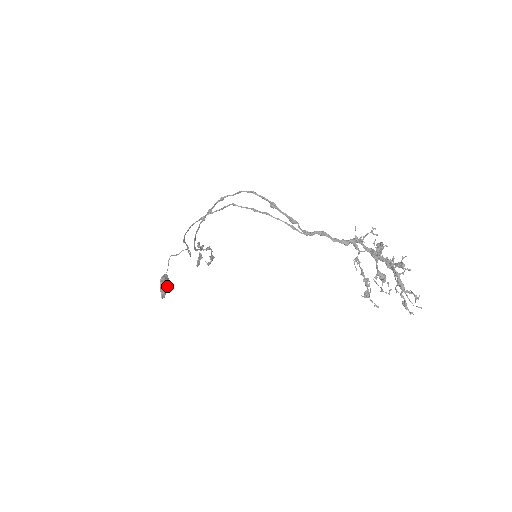
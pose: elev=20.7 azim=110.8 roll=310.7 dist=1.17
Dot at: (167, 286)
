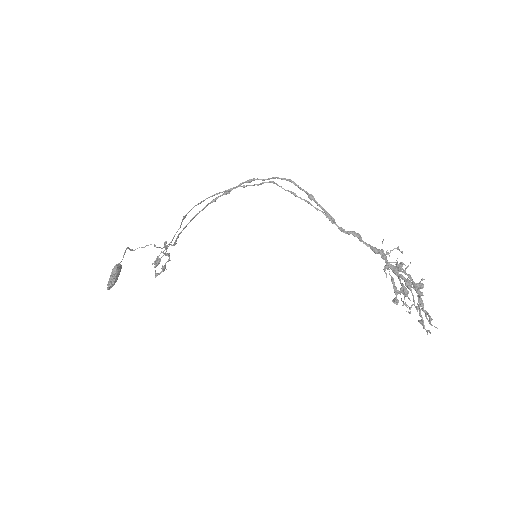
Dot at: occluded
